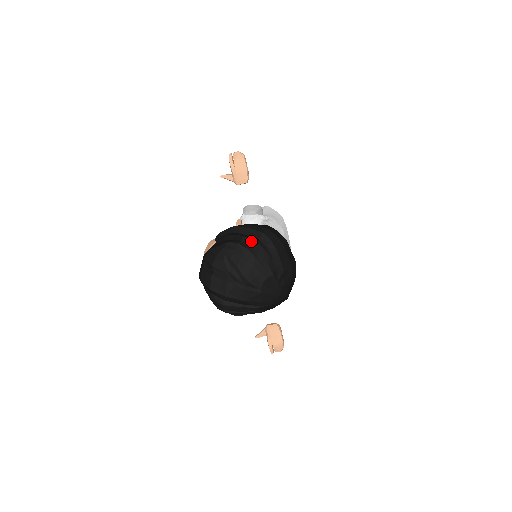
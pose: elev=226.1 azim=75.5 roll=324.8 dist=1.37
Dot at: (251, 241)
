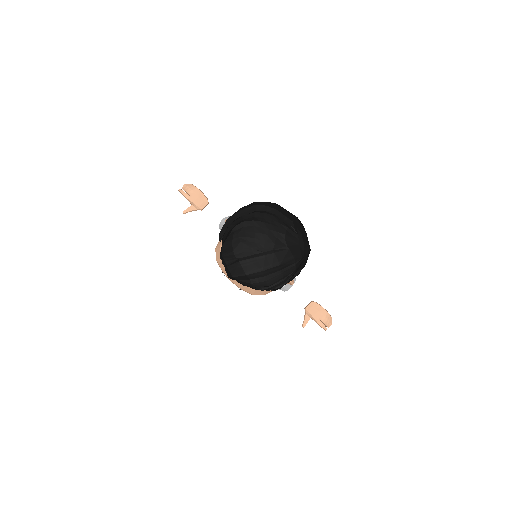
Dot at: (251, 215)
